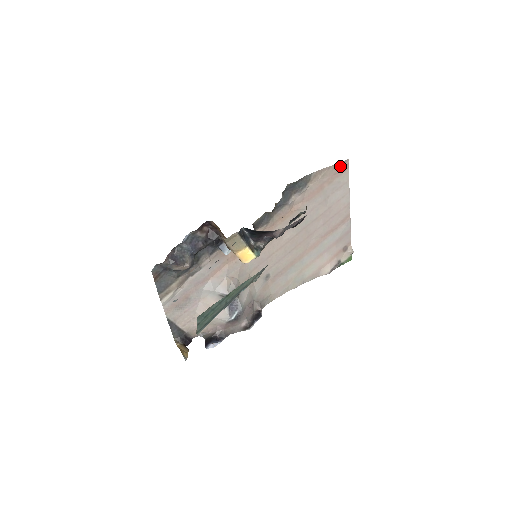
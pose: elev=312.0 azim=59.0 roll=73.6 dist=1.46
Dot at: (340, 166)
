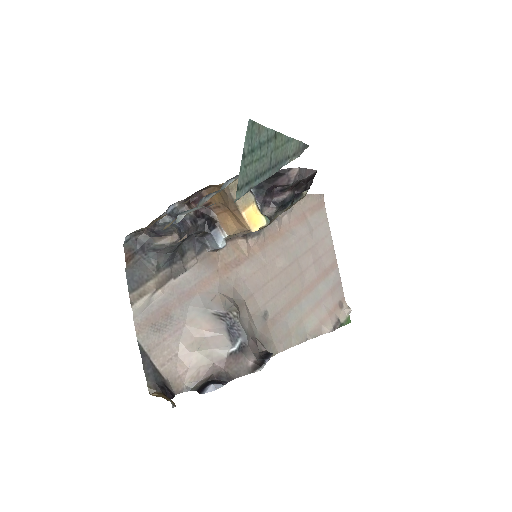
Dot at: (317, 199)
